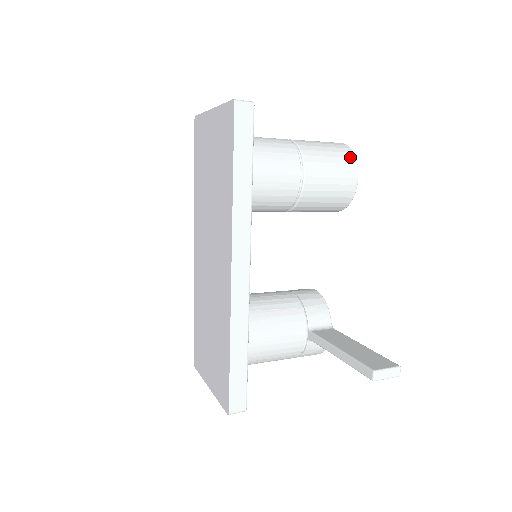
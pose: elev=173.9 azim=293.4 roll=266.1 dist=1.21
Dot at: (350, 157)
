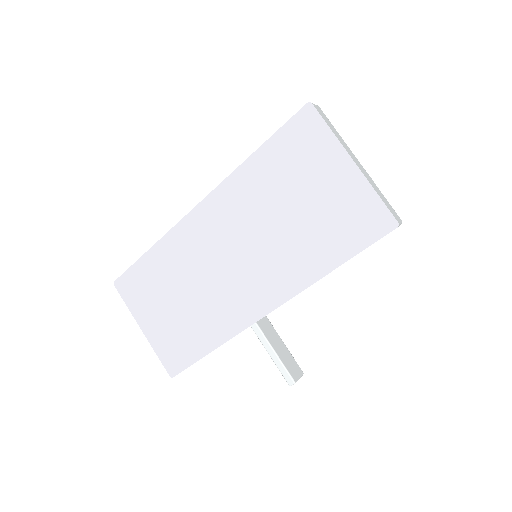
Dot at: occluded
